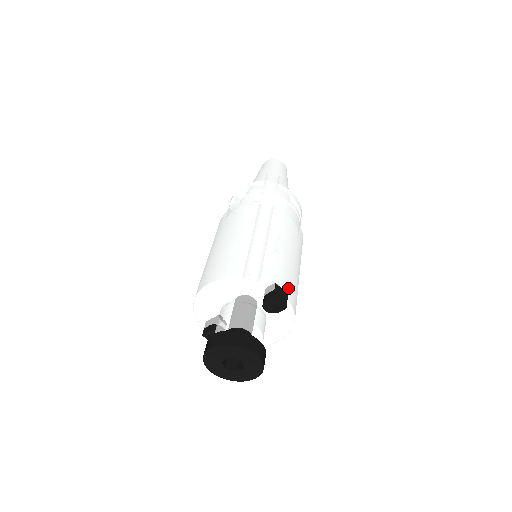
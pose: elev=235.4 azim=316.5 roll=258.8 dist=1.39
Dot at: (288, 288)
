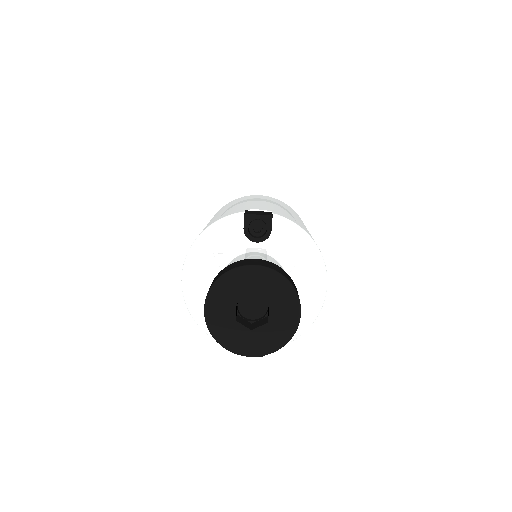
Dot at: (270, 210)
